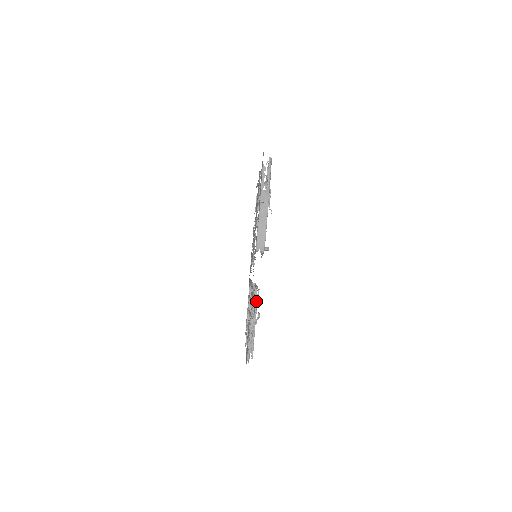
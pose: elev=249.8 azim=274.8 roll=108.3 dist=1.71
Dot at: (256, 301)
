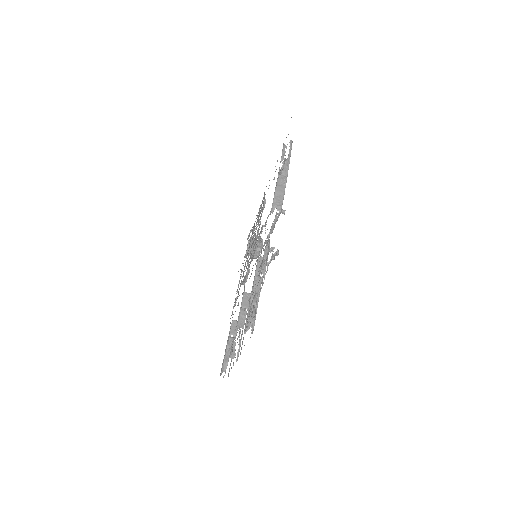
Dot at: (263, 270)
